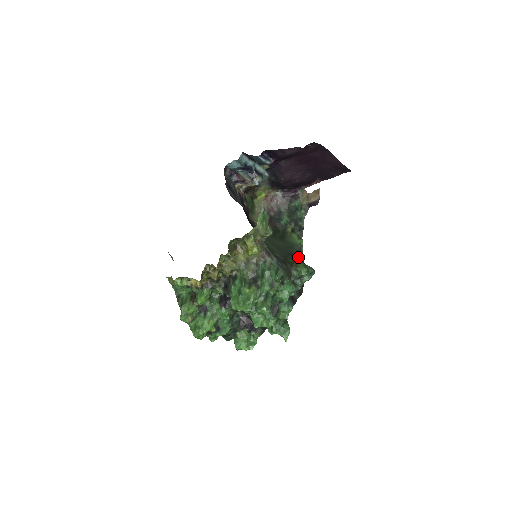
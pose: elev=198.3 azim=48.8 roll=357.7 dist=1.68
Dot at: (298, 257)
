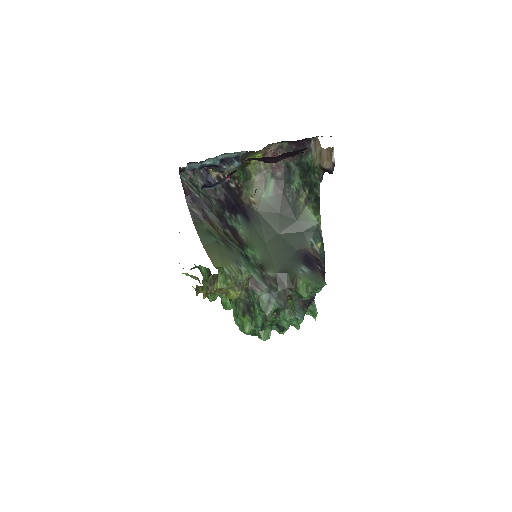
Dot at: (309, 253)
